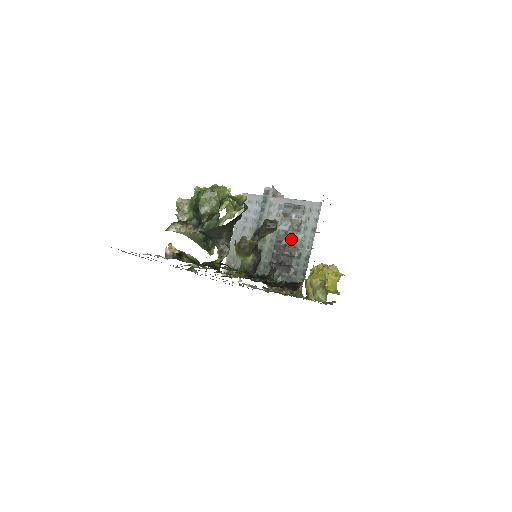
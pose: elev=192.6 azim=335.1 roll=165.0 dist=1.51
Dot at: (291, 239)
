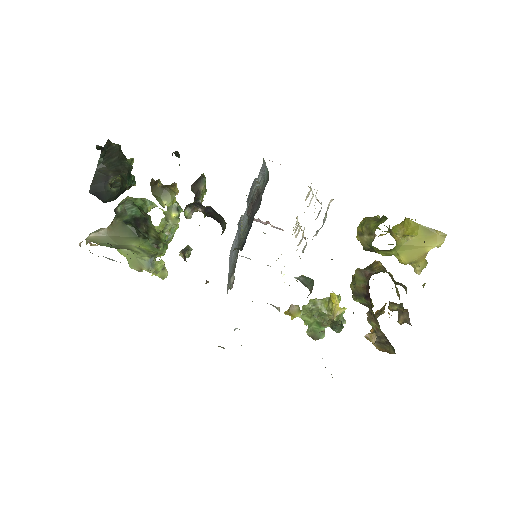
Dot at: (254, 193)
